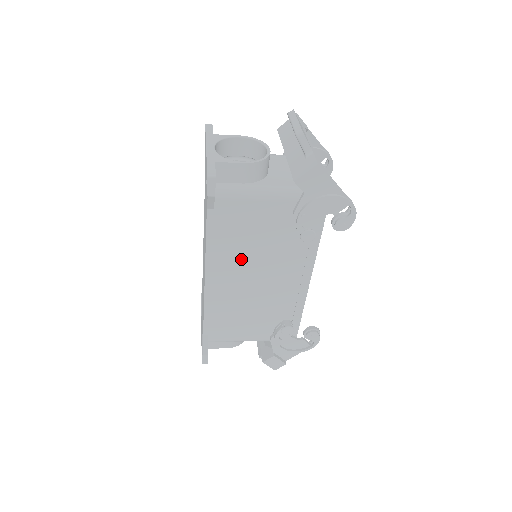
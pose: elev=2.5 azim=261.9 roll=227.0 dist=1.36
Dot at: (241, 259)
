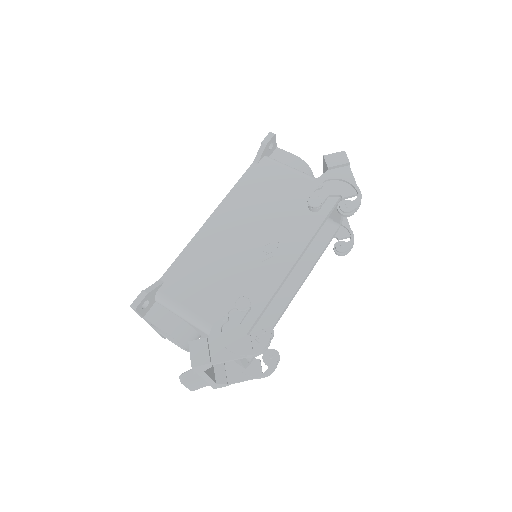
Dot at: occluded
